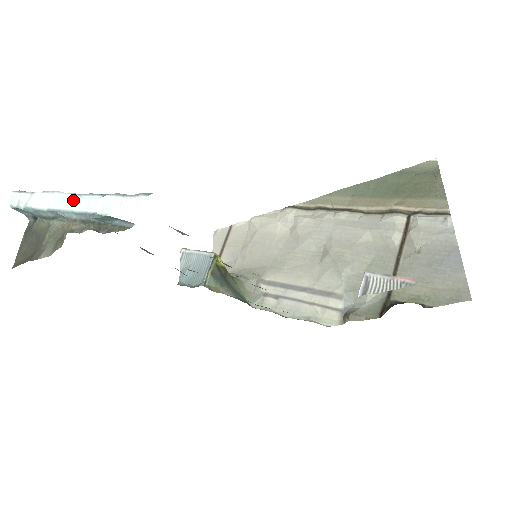
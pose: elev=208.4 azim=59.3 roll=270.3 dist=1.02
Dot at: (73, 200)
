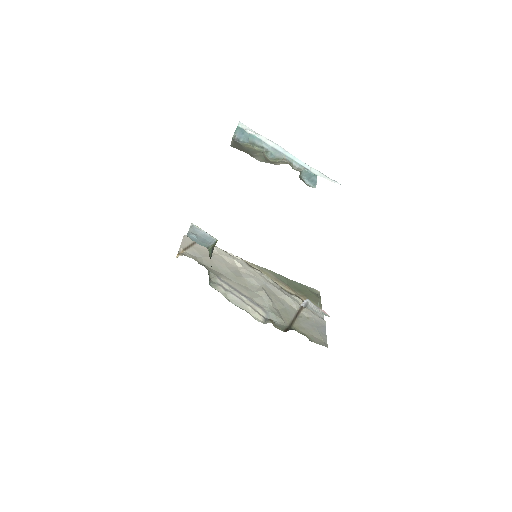
Dot at: (293, 156)
